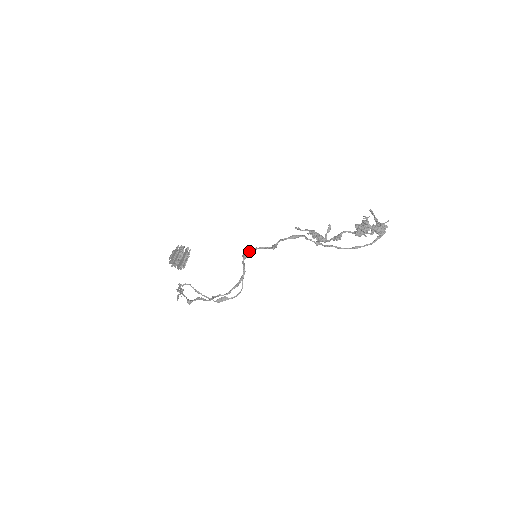
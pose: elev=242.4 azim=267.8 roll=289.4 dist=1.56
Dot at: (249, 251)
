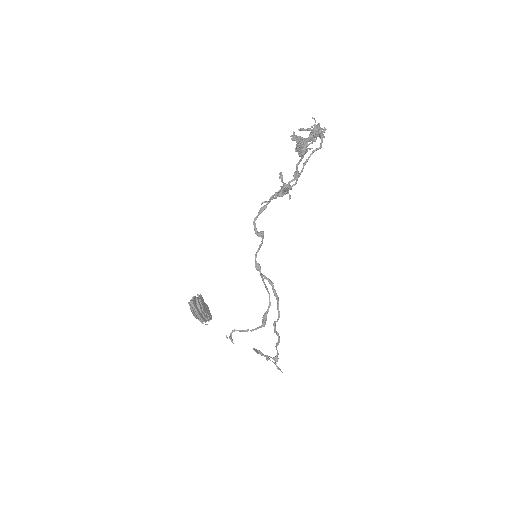
Dot at: (255, 260)
